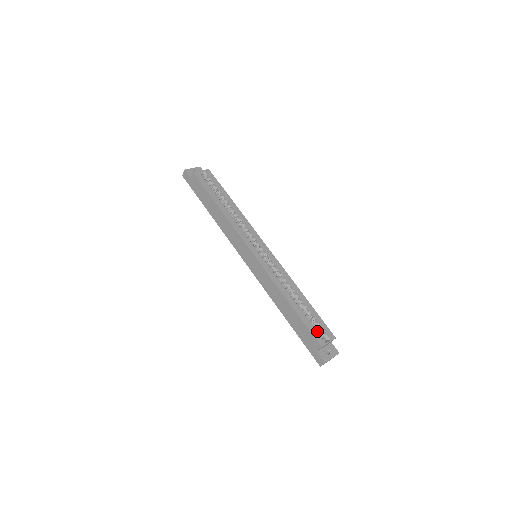
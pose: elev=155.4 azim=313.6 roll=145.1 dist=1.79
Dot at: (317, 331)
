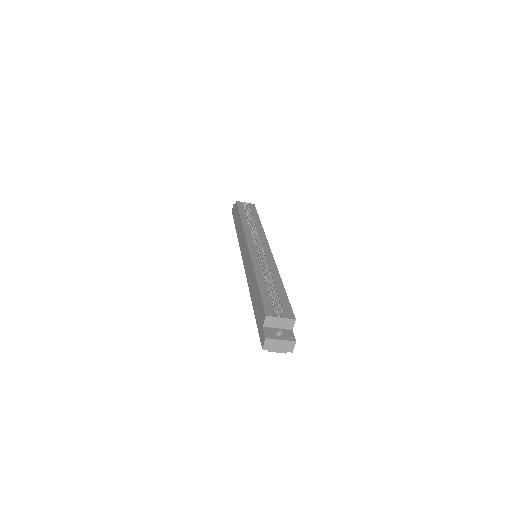
Dot at: (276, 310)
